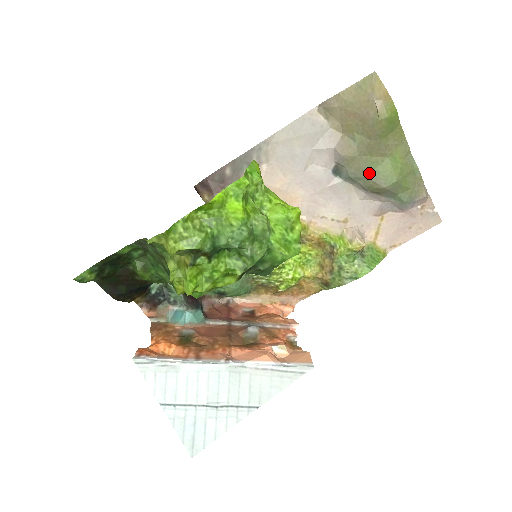
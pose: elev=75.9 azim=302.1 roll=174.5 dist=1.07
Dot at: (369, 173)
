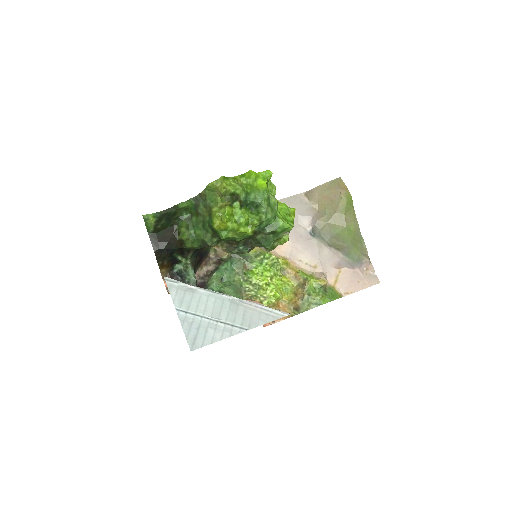
Dot at: (333, 235)
